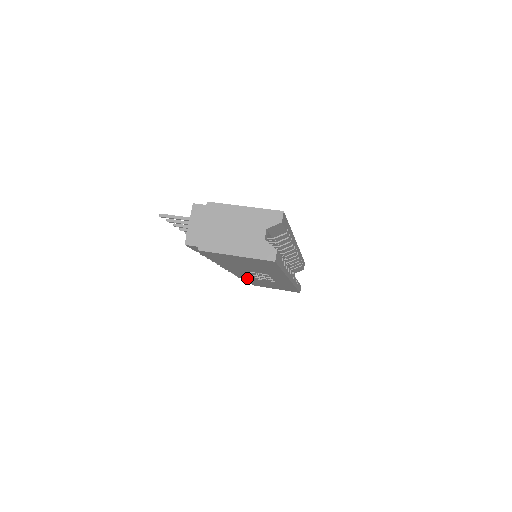
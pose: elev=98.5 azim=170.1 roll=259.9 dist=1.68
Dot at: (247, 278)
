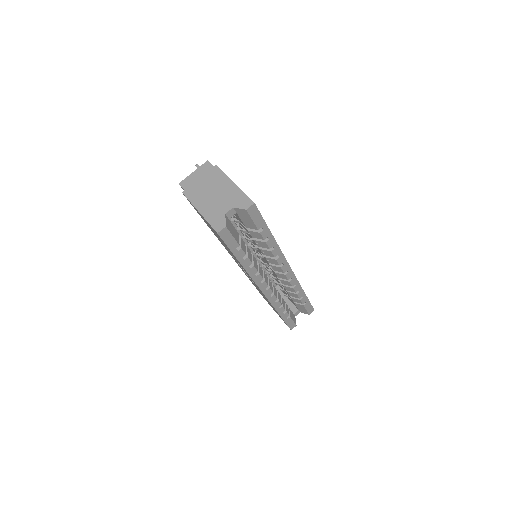
Dot at: occluded
